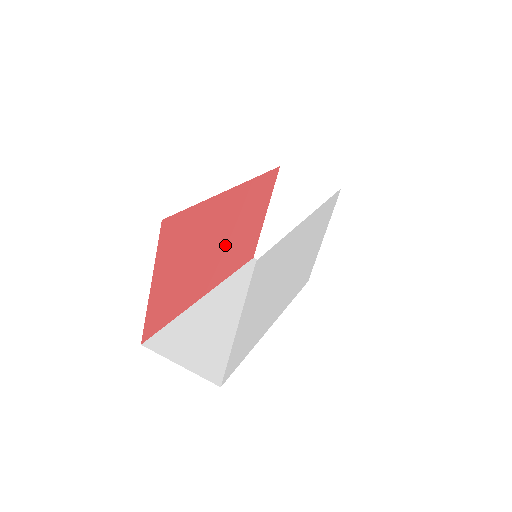
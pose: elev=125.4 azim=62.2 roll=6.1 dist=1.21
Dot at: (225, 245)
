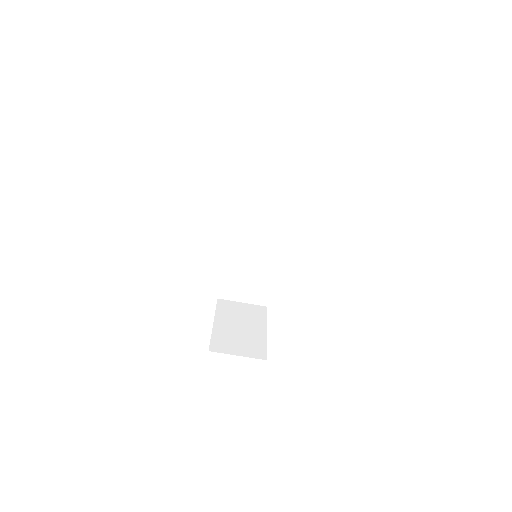
Dot at: occluded
